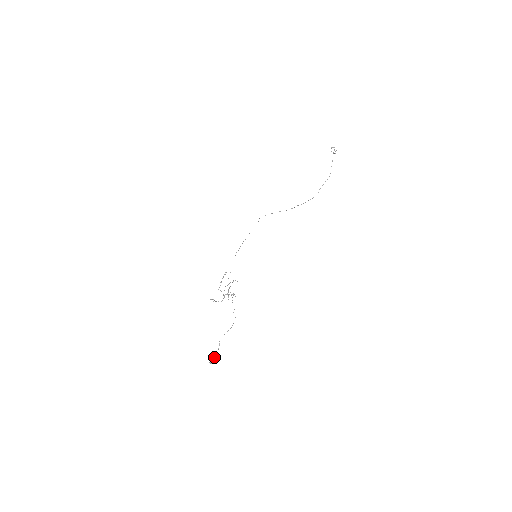
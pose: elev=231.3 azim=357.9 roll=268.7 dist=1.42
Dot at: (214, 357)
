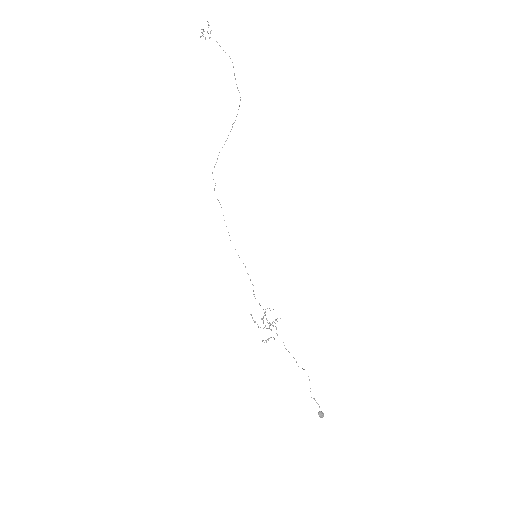
Dot at: (319, 411)
